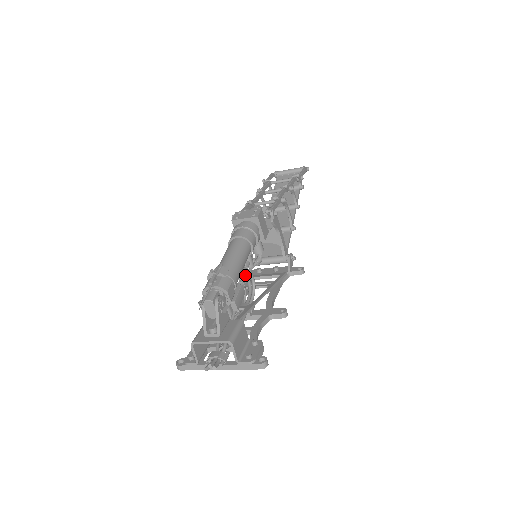
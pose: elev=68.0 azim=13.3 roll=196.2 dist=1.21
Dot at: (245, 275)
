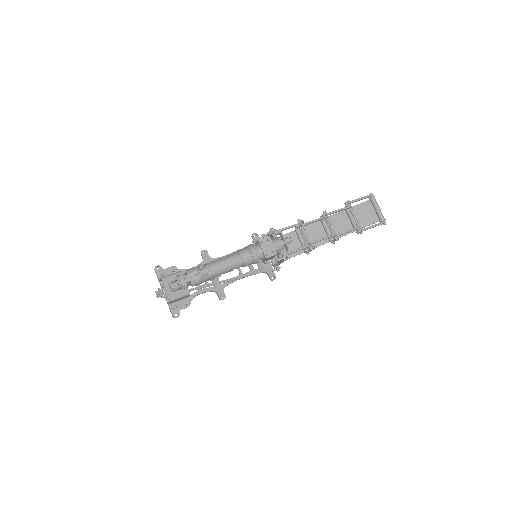
Dot at: occluded
